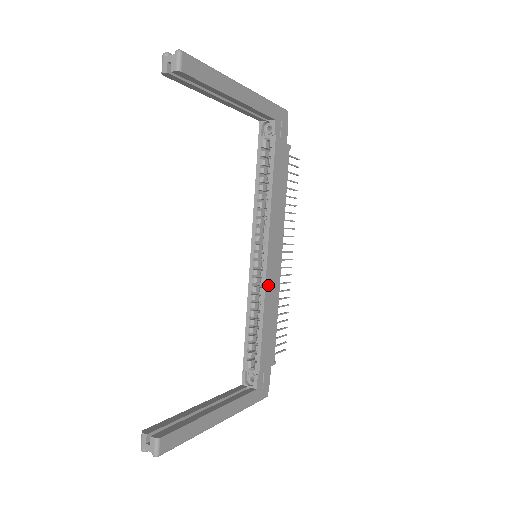
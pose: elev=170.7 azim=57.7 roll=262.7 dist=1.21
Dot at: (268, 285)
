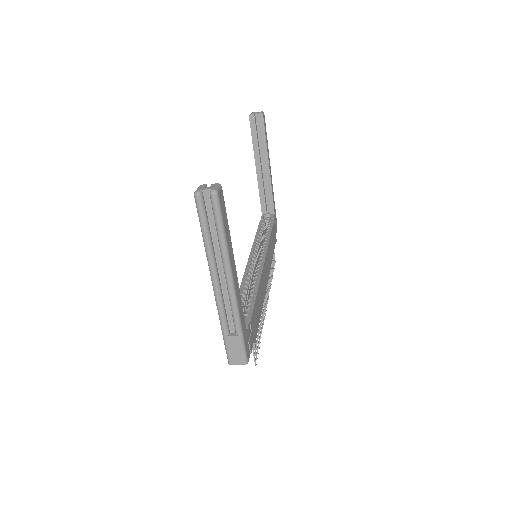
Dot at: (262, 277)
